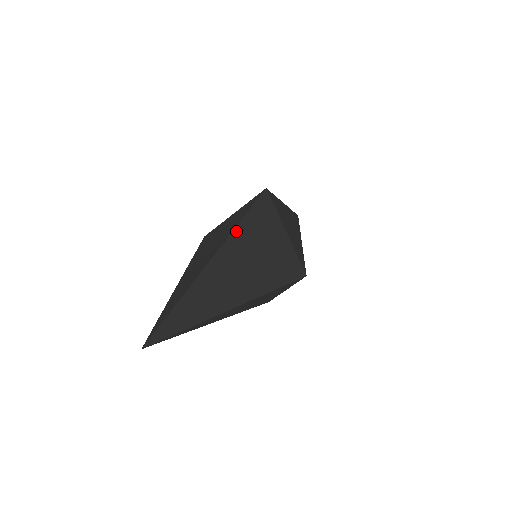
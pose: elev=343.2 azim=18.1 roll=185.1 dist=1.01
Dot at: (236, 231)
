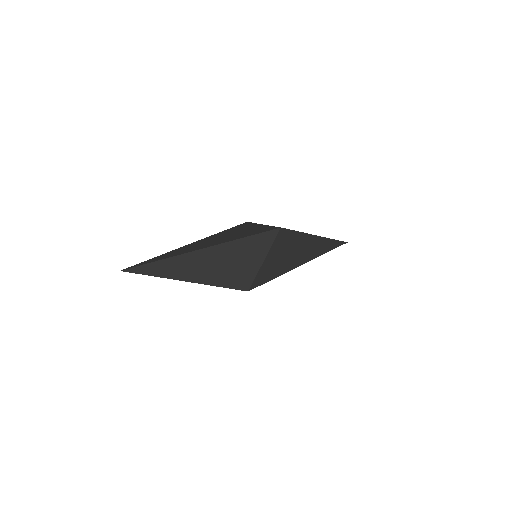
Dot at: (226, 244)
